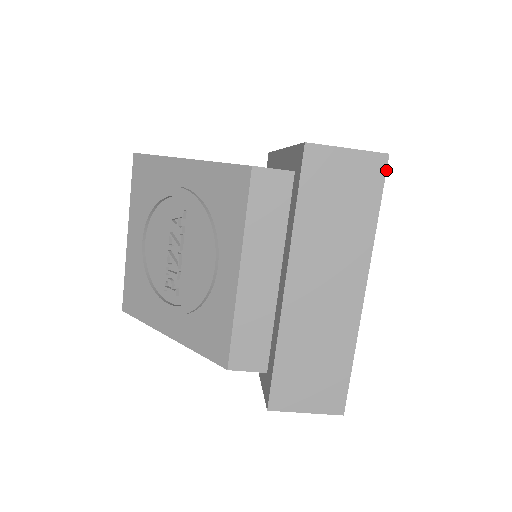
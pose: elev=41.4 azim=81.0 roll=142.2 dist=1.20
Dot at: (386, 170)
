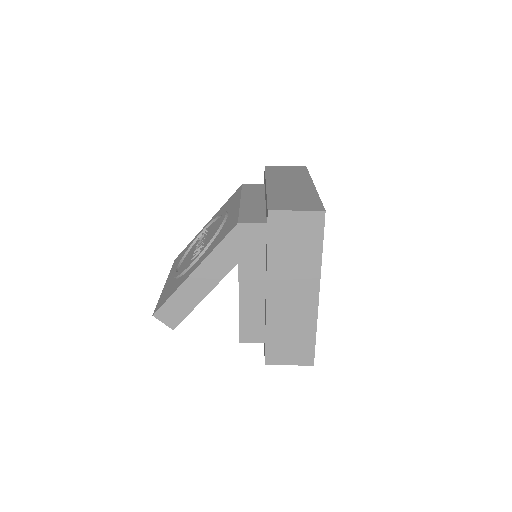
Dot at: occluded
